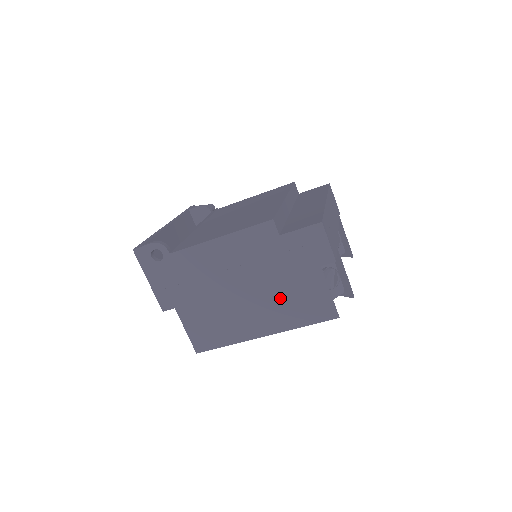
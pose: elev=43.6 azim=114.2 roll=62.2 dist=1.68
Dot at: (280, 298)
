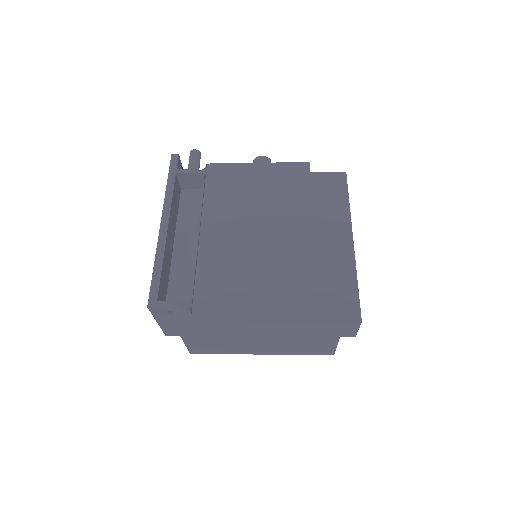
Dot at: (290, 344)
